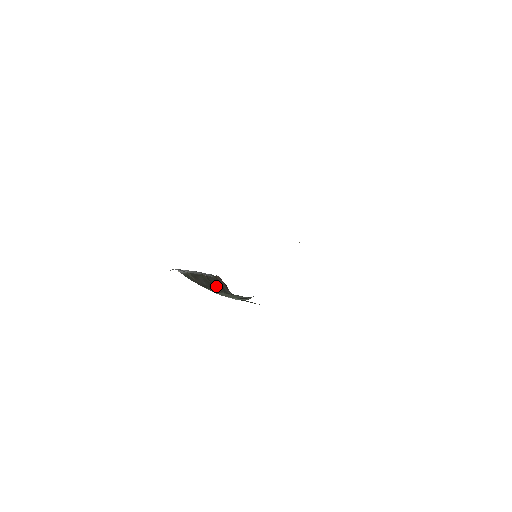
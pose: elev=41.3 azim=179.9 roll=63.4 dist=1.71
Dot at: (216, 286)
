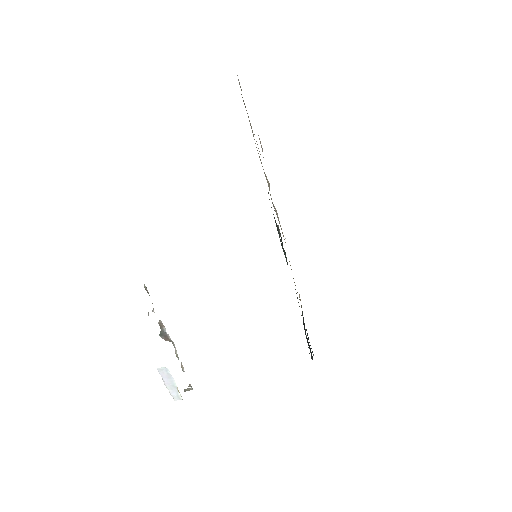
Dot at: occluded
